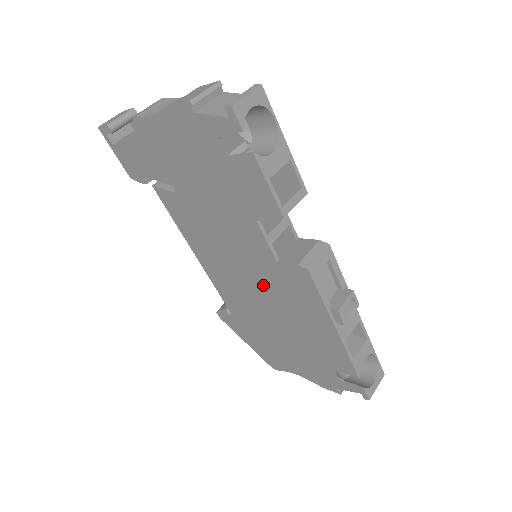
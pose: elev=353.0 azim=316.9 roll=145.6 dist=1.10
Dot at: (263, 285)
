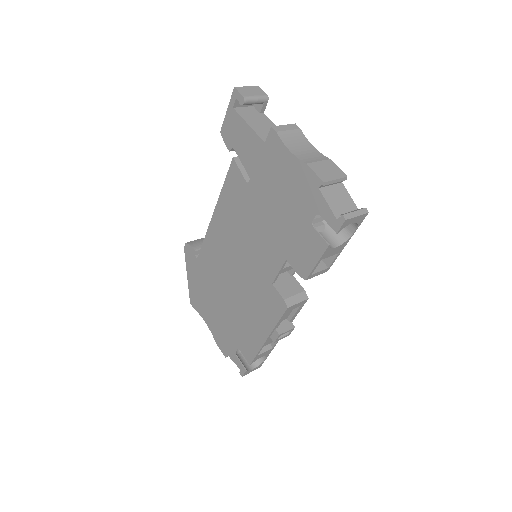
Dot at: (246, 278)
